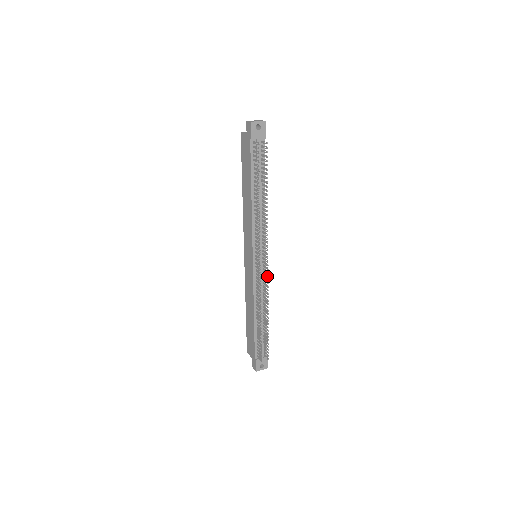
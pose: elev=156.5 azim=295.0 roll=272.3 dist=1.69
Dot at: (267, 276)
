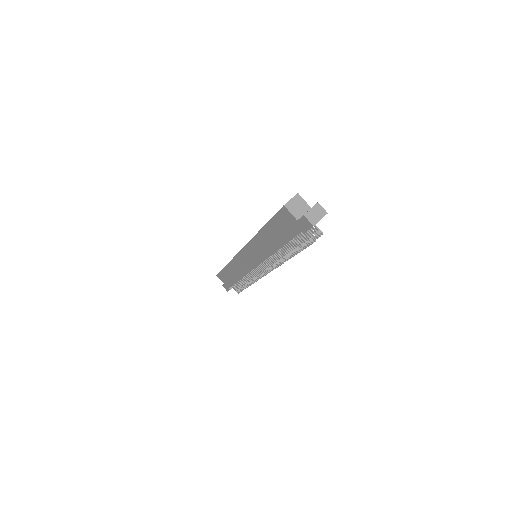
Dot at: occluded
